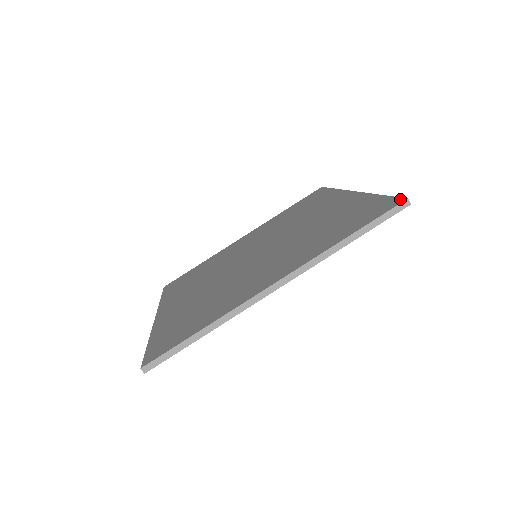
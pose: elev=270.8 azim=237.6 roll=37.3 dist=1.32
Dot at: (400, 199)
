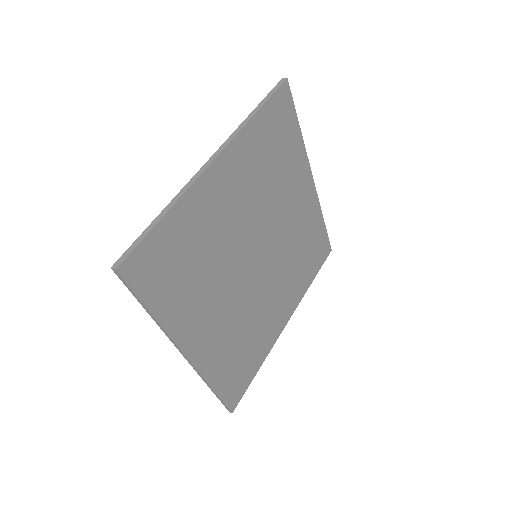
Dot at: occluded
